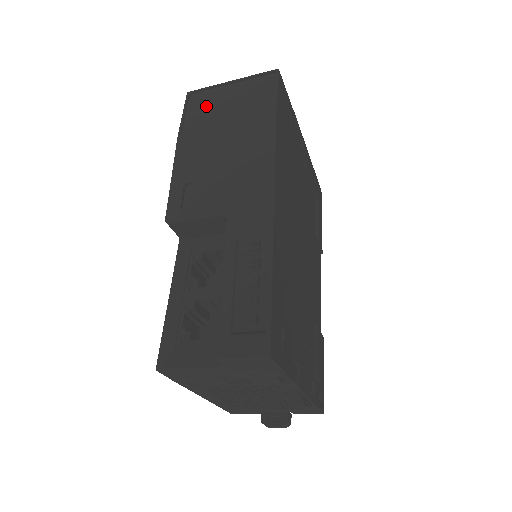
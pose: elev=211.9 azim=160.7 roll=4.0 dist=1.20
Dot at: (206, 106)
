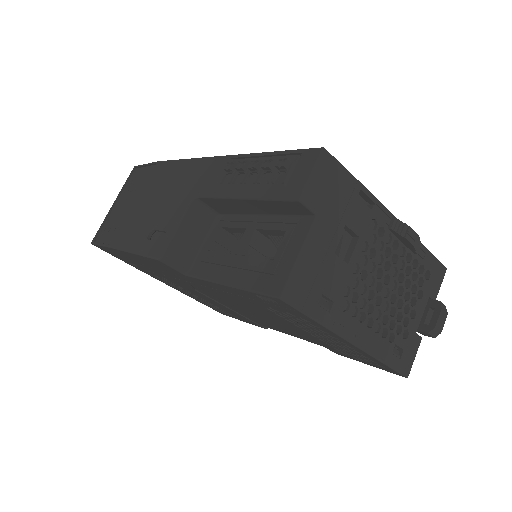
Dot at: (112, 224)
